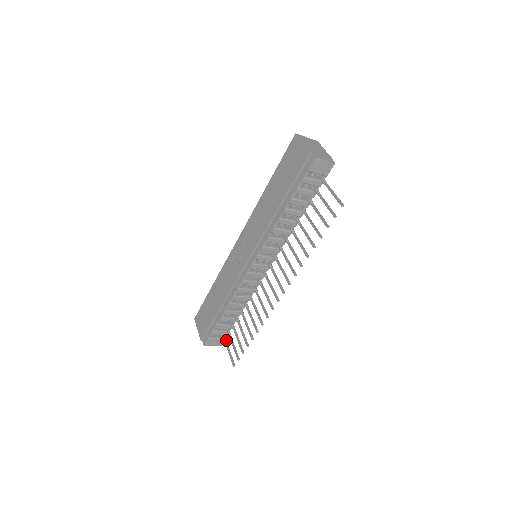
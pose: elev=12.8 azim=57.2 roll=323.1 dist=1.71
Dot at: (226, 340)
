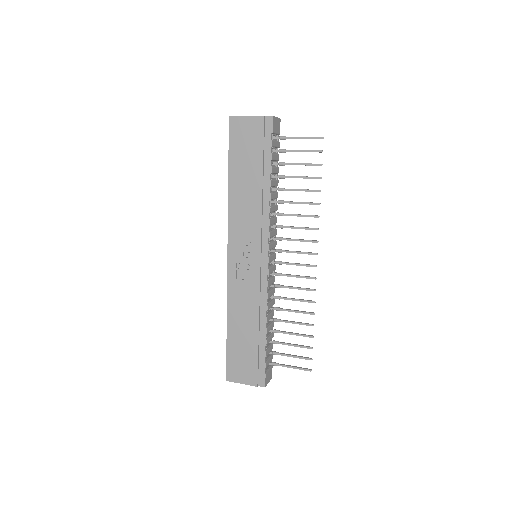
Dot at: (277, 363)
